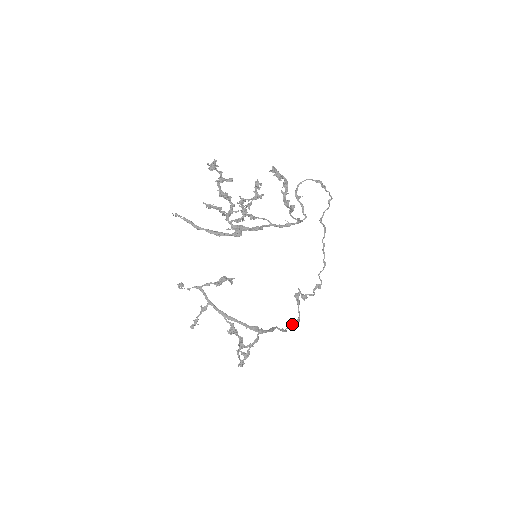
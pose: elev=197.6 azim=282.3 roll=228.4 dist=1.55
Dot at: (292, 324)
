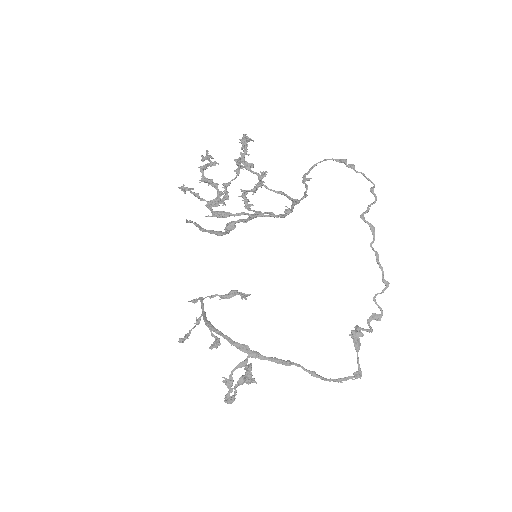
Dot at: occluded
